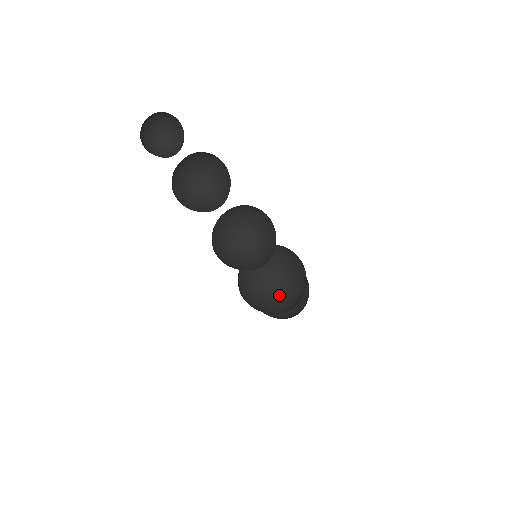
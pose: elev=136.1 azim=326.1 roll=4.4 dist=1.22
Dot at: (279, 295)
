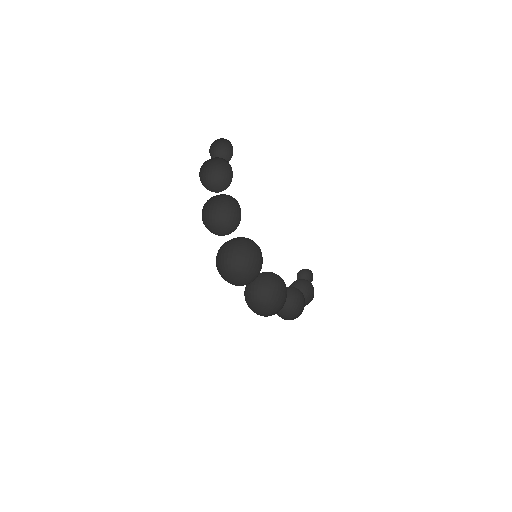
Dot at: (247, 282)
